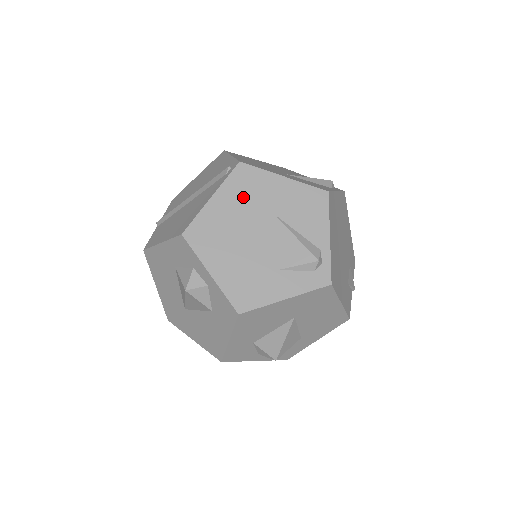
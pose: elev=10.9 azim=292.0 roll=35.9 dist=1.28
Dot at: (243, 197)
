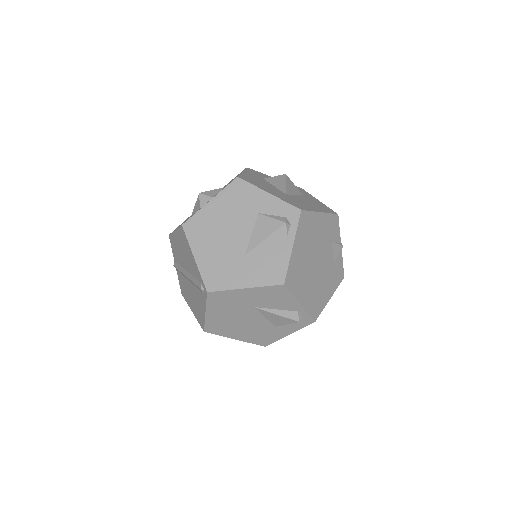
Dot at: (226, 307)
